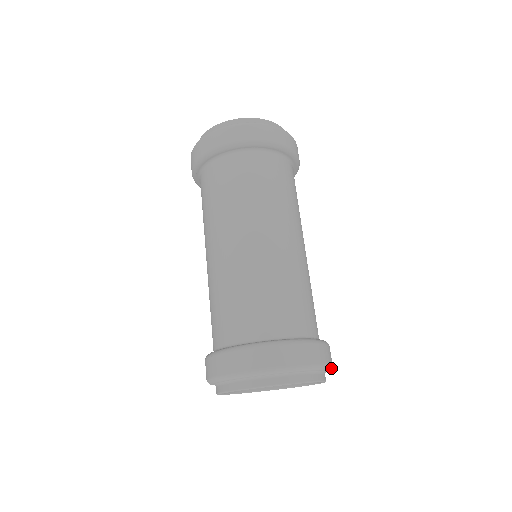
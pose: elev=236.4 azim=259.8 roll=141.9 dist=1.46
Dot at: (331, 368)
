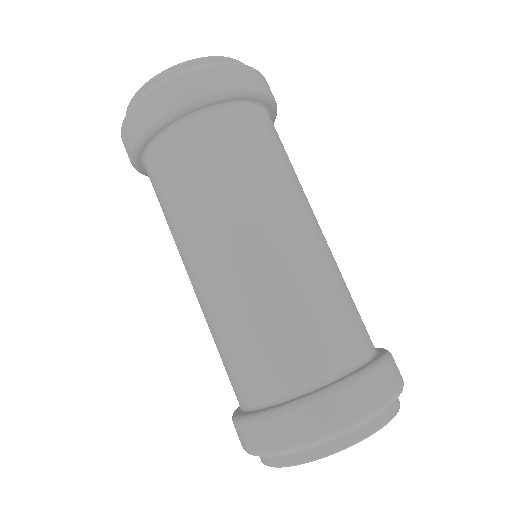
Dot at: (381, 410)
